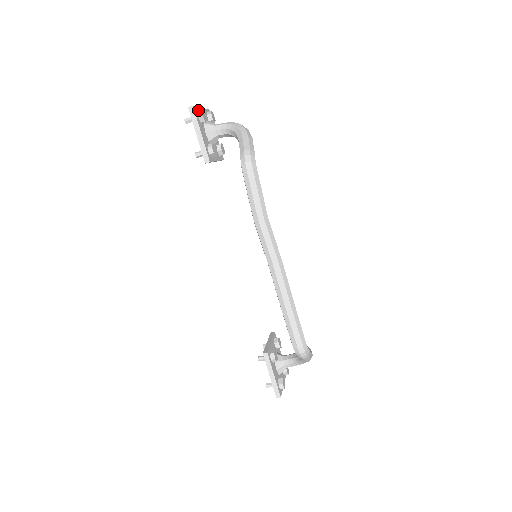
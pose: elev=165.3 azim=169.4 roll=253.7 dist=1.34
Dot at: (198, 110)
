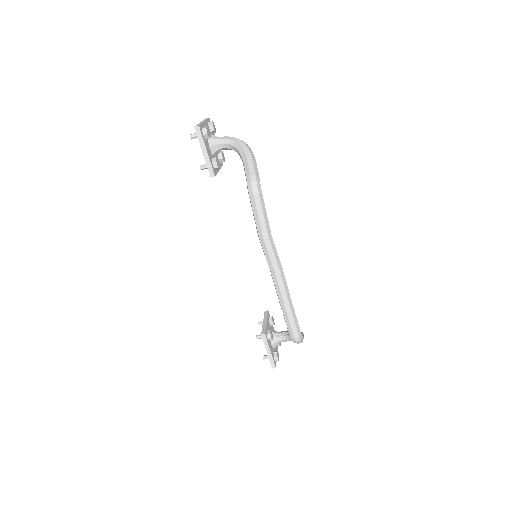
Dot at: (203, 128)
